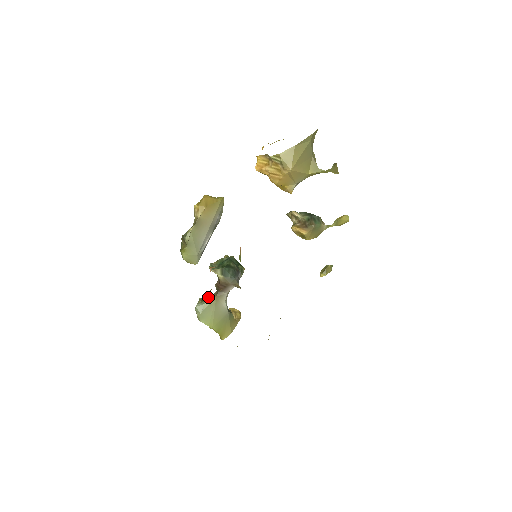
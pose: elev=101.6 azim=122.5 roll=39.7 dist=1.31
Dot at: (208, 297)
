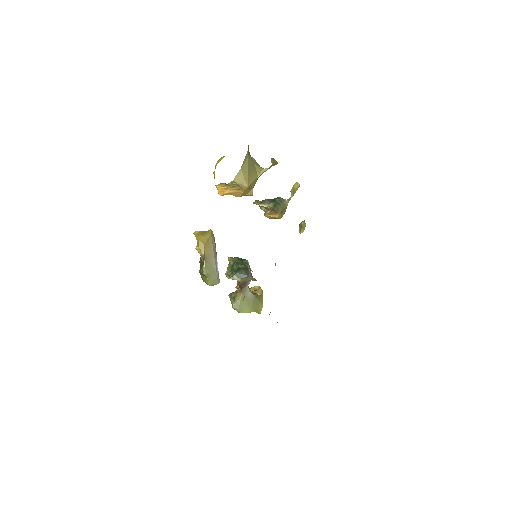
Dot at: (237, 296)
